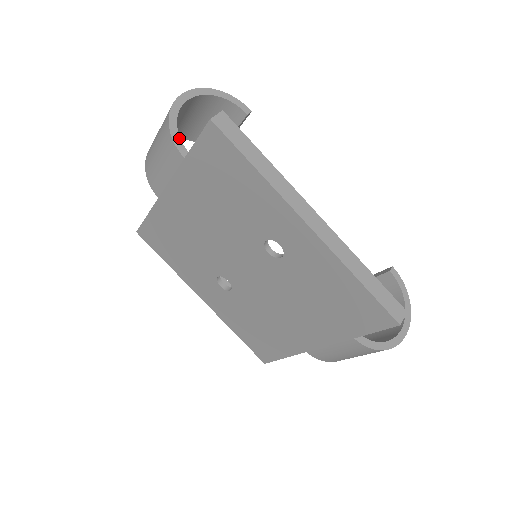
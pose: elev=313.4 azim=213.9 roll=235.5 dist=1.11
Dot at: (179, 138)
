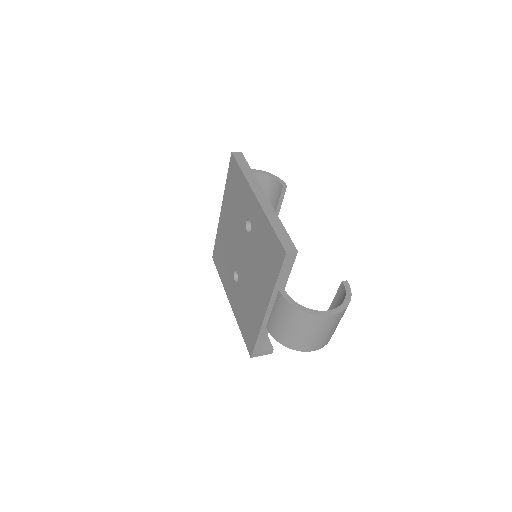
Dot at: occluded
